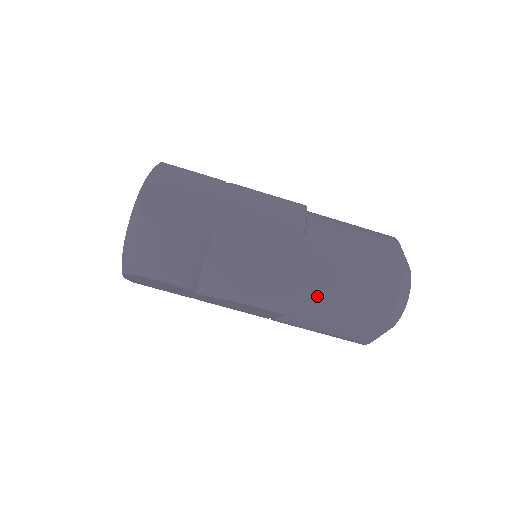
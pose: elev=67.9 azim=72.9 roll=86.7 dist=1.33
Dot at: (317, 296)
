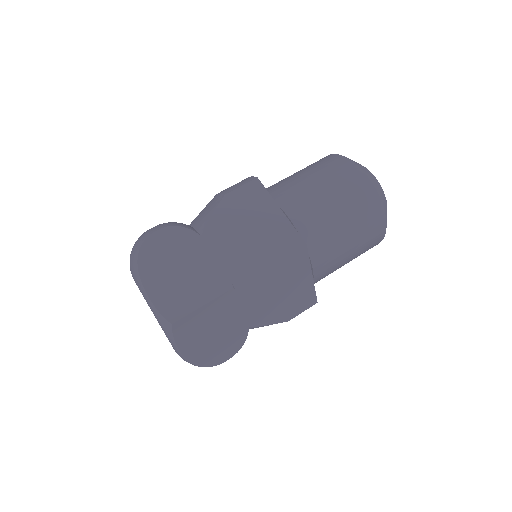
Dot at: (278, 183)
